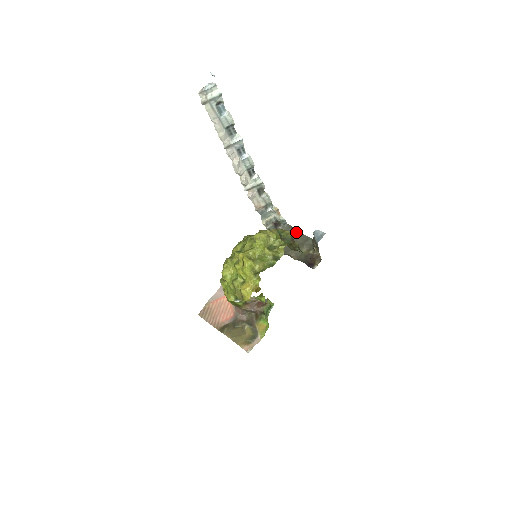
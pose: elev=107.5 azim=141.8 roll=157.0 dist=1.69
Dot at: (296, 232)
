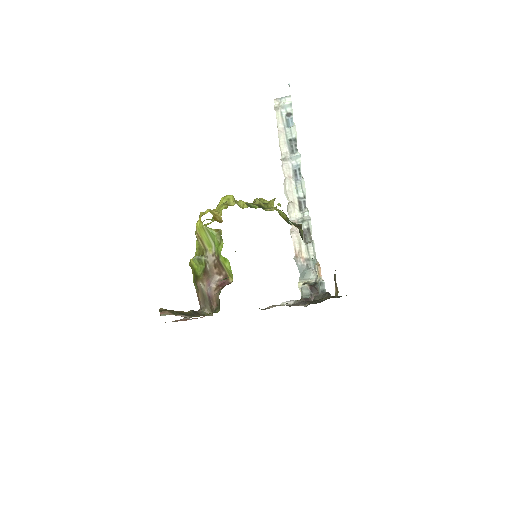
Dot at: occluded
